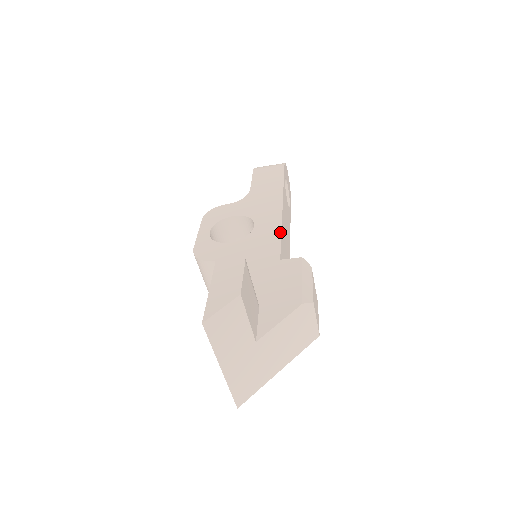
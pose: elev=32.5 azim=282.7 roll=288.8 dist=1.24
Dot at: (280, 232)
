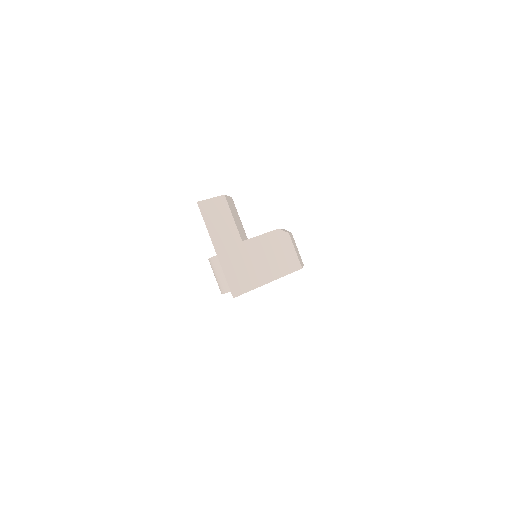
Dot at: occluded
